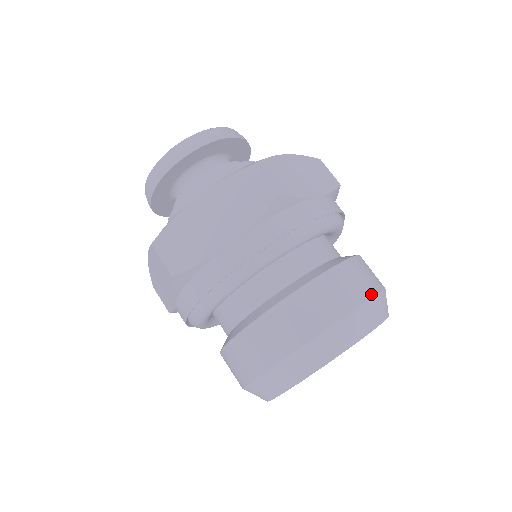
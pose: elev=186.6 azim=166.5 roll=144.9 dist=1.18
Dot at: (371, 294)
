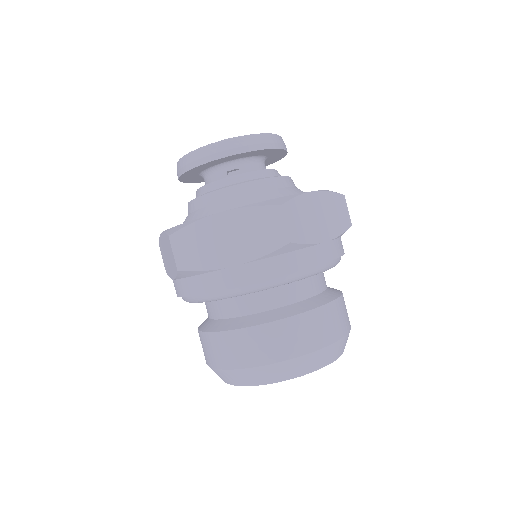
Dot at: occluded
